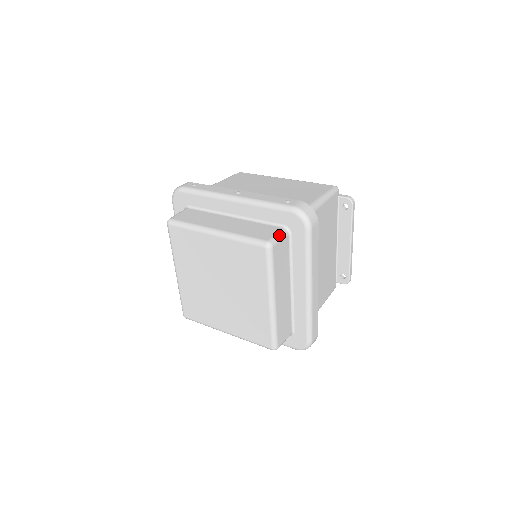
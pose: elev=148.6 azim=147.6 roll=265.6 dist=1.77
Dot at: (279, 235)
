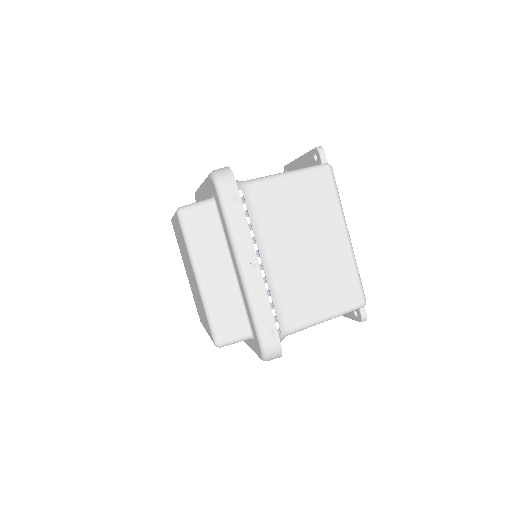
Dot at: (238, 341)
